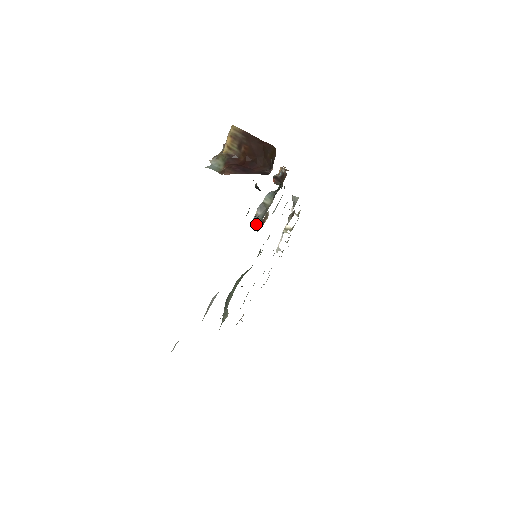
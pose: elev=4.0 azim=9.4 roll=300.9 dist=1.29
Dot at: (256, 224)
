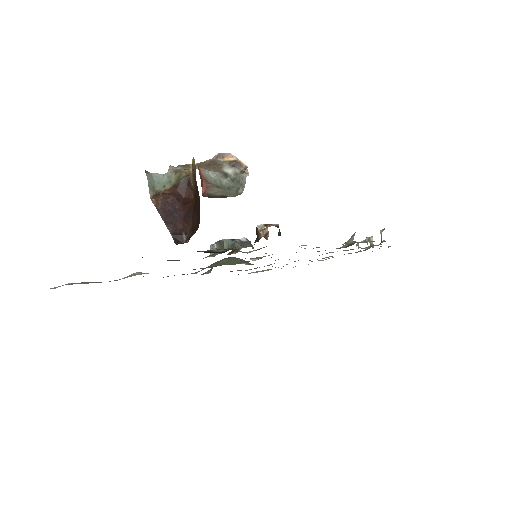
Dot at: occluded
